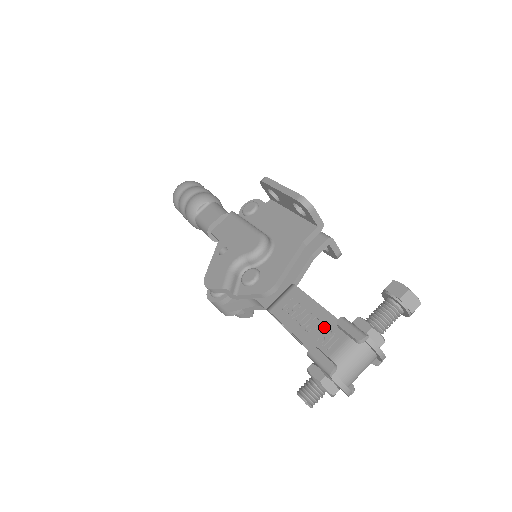
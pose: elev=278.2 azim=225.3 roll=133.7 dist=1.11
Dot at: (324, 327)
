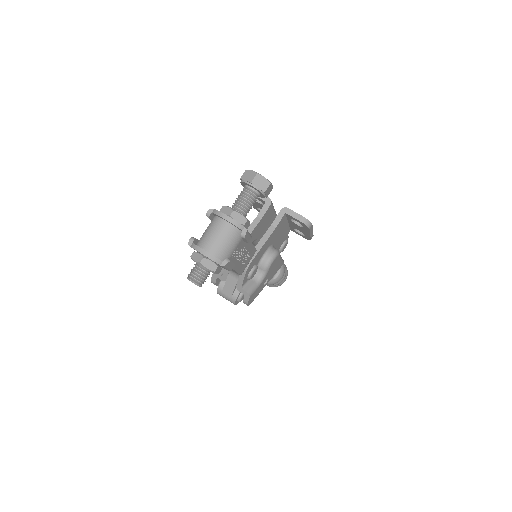
Dot at: occluded
